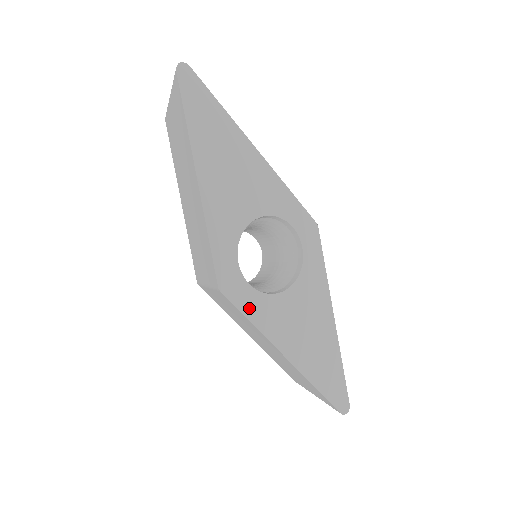
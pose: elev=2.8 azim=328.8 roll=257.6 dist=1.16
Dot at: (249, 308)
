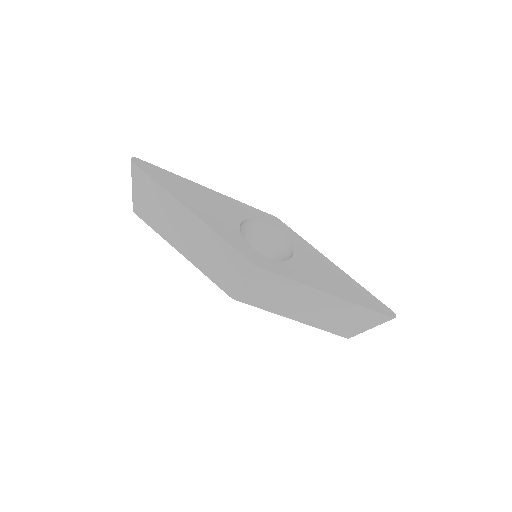
Dot at: (282, 272)
